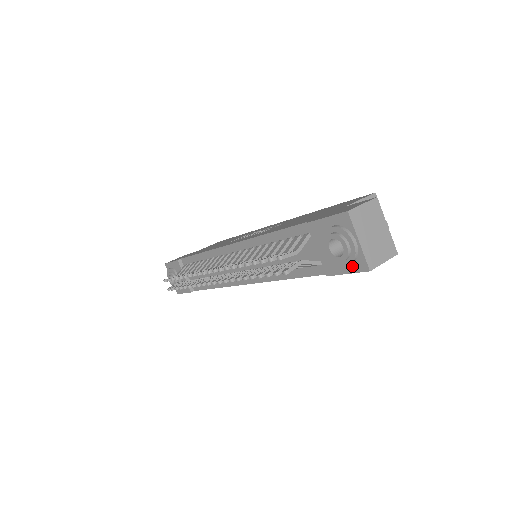
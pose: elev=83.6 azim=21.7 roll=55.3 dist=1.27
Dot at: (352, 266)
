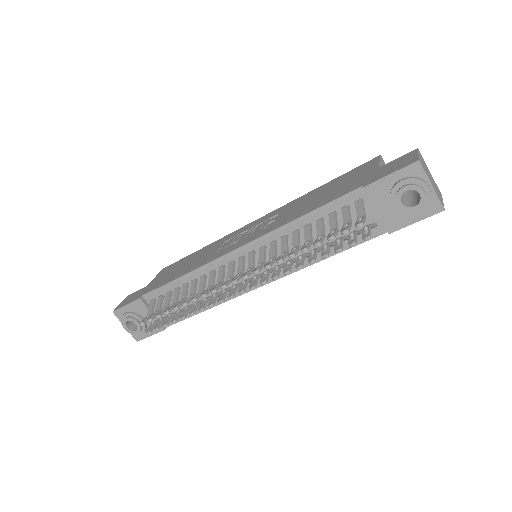
Dot at: (423, 213)
